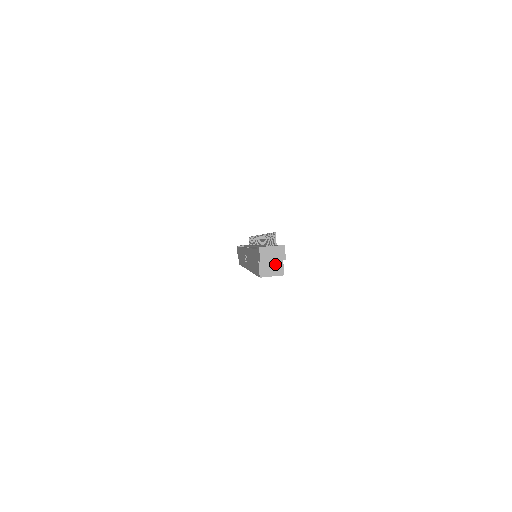
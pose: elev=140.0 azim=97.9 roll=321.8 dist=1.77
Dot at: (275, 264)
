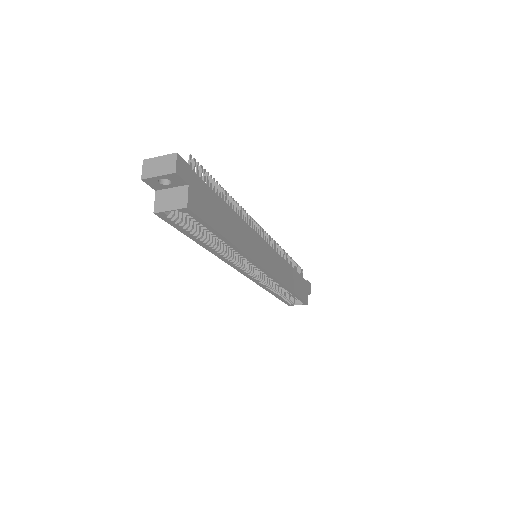
Dot at: (177, 193)
